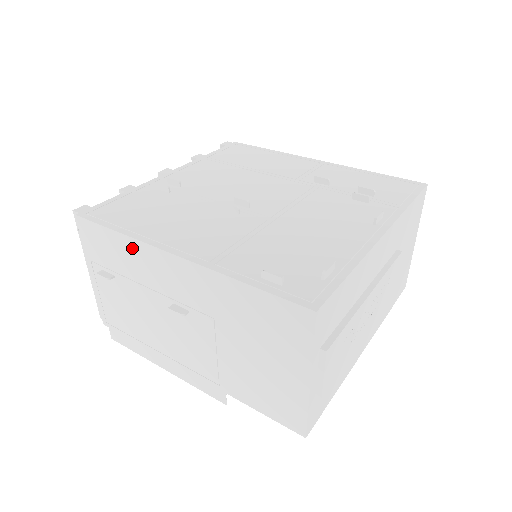
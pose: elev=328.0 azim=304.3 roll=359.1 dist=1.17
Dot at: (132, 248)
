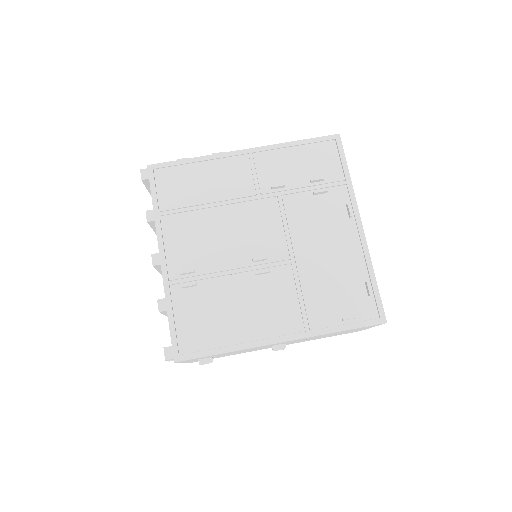
Dot at: occluded
